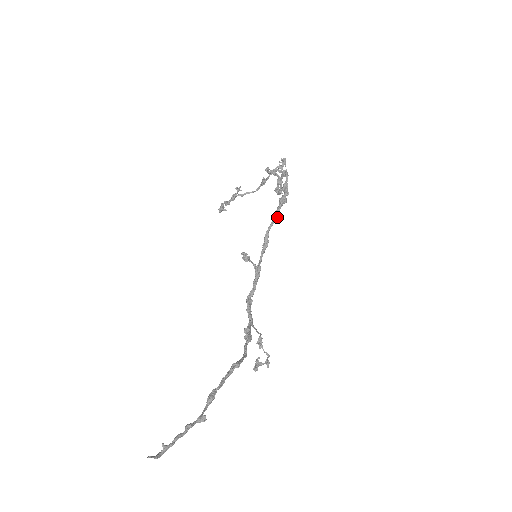
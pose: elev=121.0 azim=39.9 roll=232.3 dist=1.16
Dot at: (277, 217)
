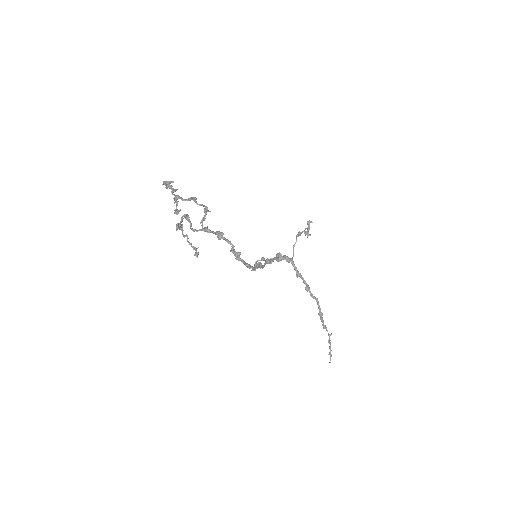
Dot at: (251, 267)
